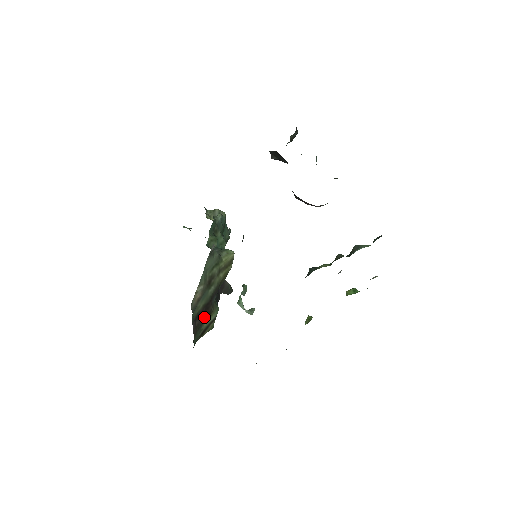
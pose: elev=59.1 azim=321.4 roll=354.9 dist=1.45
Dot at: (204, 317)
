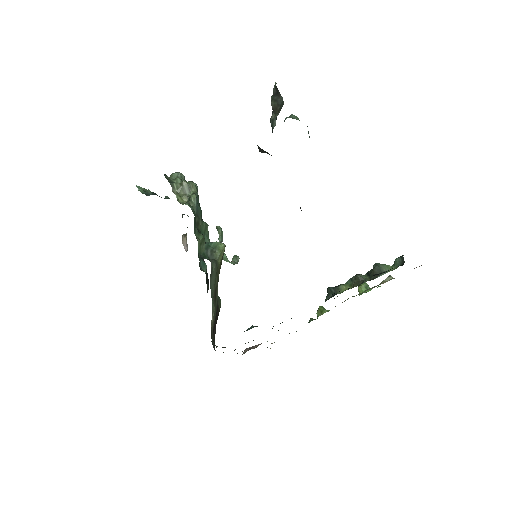
Dot at: (215, 325)
